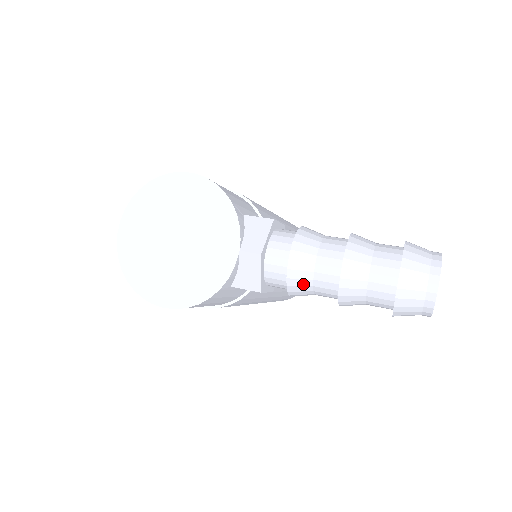
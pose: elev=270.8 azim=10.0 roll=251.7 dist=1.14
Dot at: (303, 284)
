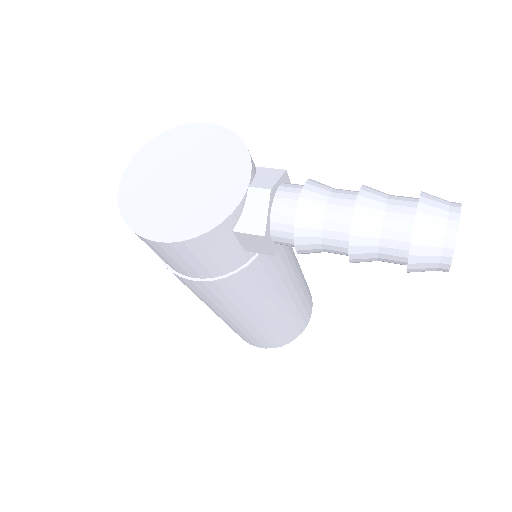
Dot at: (312, 226)
